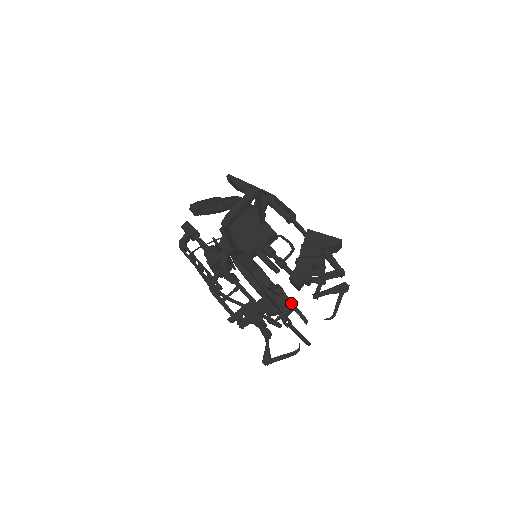
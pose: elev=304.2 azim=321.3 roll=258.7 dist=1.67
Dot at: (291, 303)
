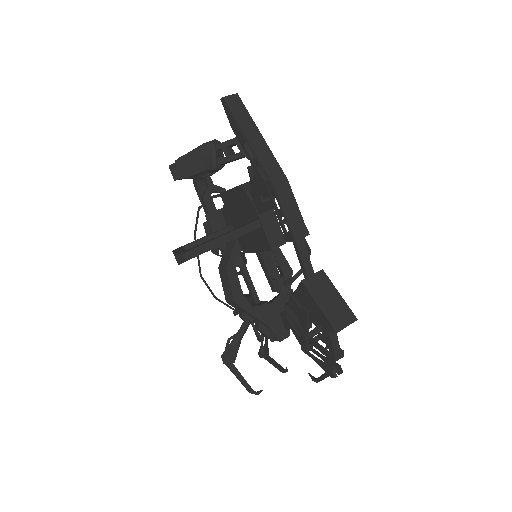
Dot at: (237, 378)
